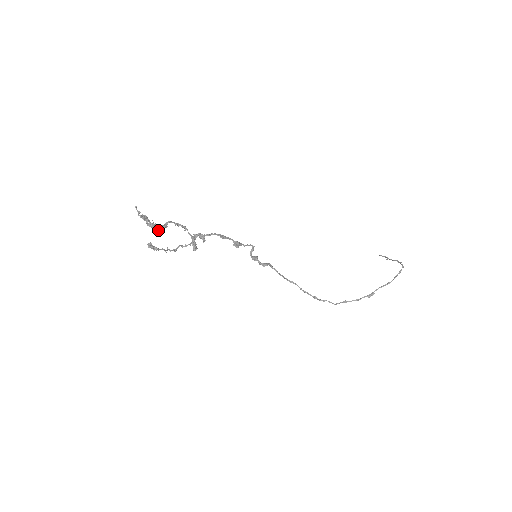
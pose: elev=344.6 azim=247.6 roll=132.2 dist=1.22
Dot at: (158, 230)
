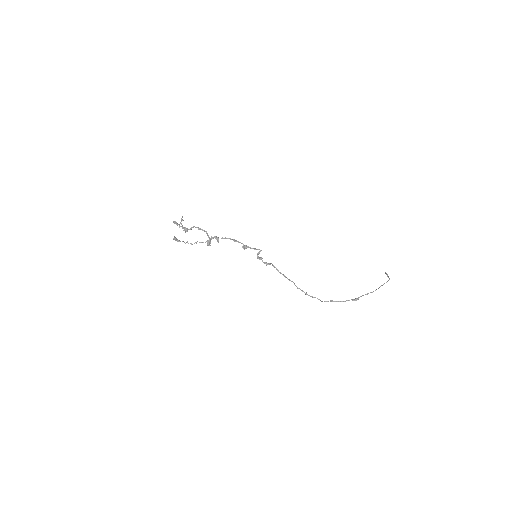
Dot at: (186, 231)
